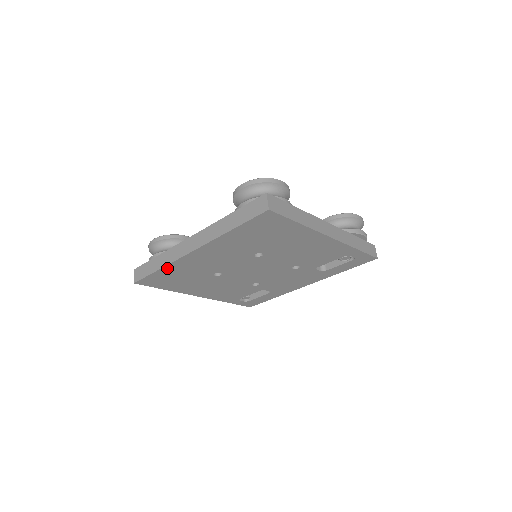
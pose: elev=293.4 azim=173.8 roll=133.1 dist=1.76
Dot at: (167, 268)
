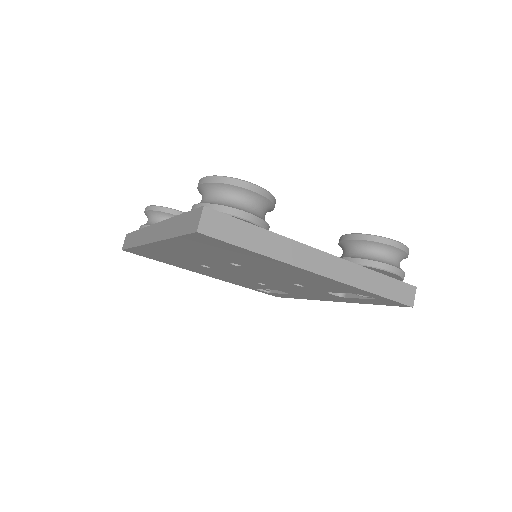
Dot at: (141, 248)
